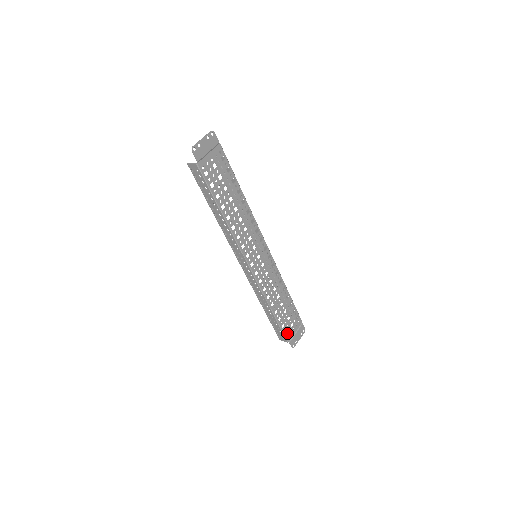
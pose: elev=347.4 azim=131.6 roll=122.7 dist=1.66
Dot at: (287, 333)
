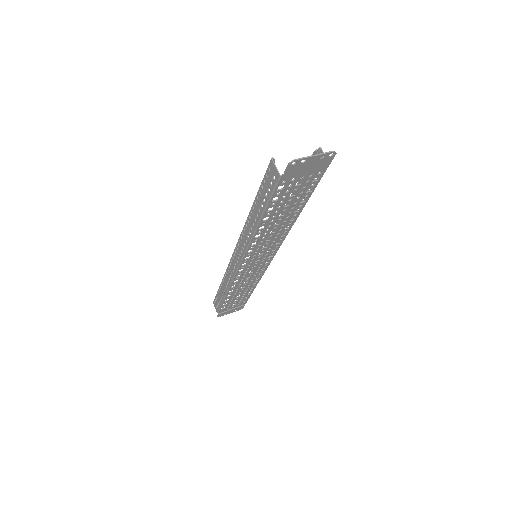
Dot at: (224, 308)
